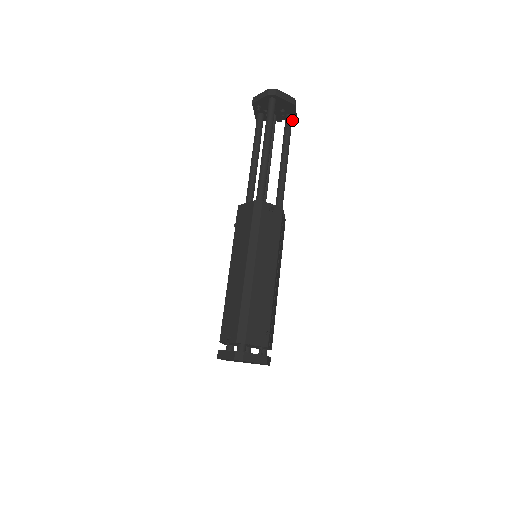
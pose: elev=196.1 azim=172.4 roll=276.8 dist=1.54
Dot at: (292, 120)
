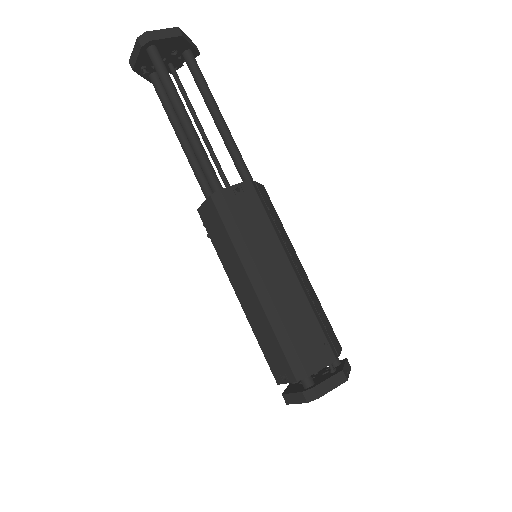
Dot at: (194, 55)
